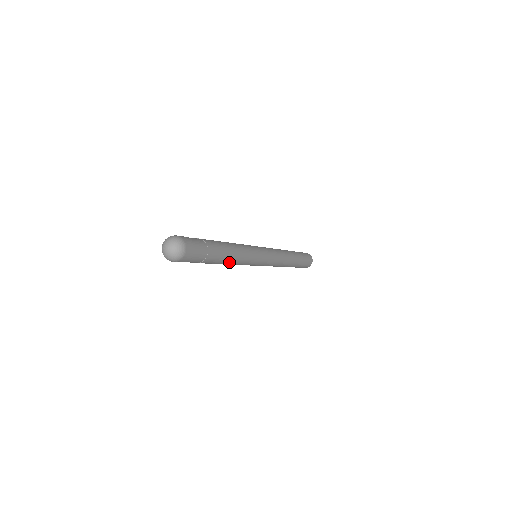
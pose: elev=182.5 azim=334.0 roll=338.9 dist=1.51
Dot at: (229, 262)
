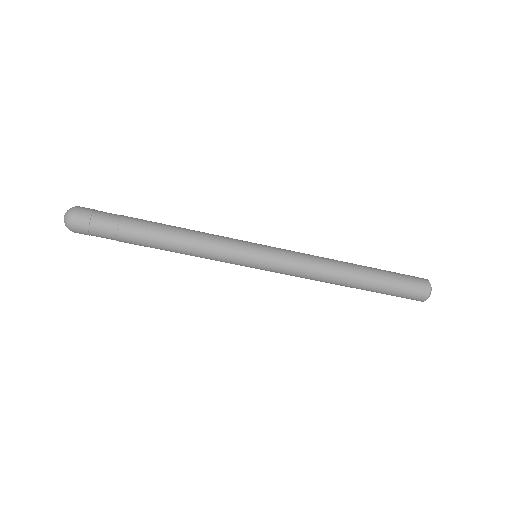
Dot at: (177, 231)
